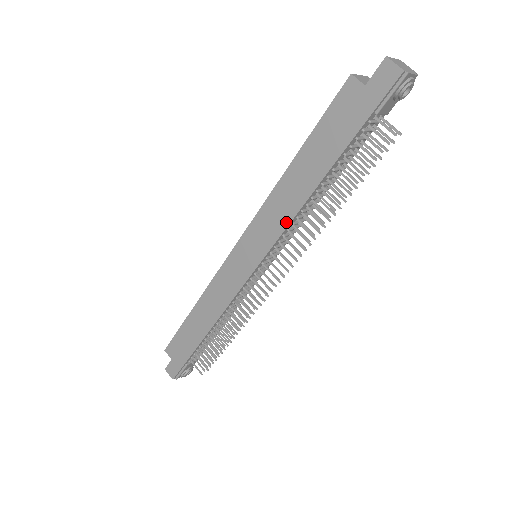
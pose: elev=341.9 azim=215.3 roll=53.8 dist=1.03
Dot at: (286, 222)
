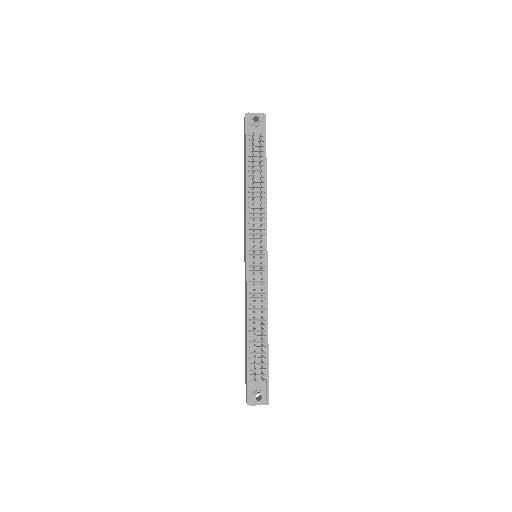
Dot at: (246, 214)
